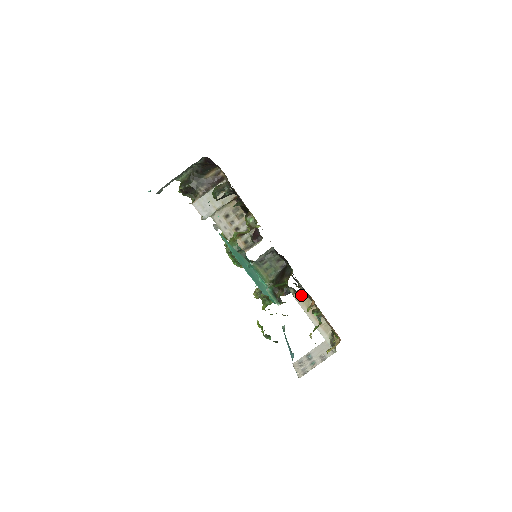
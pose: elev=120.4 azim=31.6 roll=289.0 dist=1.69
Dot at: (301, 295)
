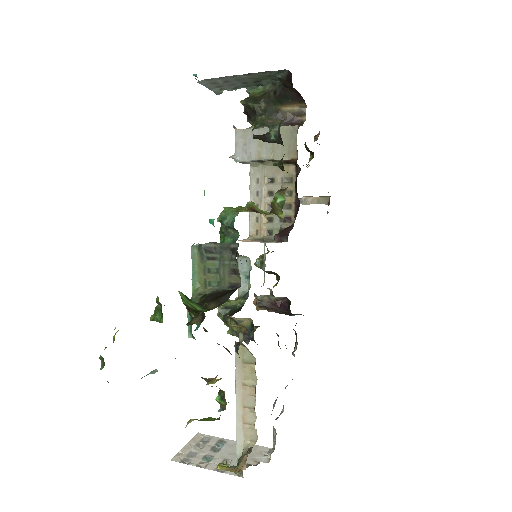
Dot at: (248, 354)
